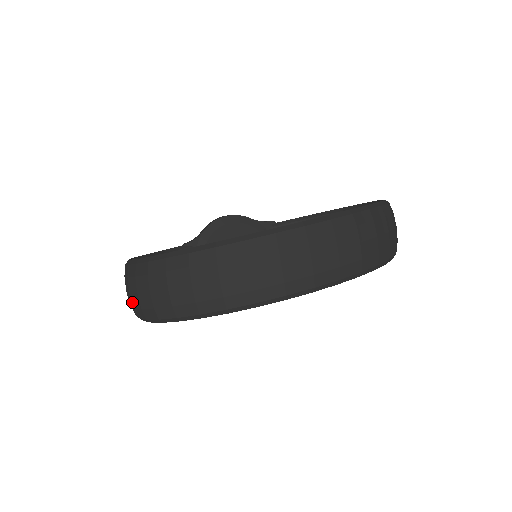
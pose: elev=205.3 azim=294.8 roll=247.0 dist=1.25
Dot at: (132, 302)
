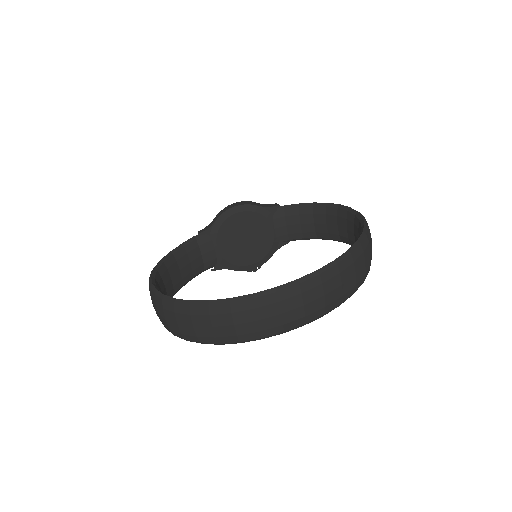
Dot at: (156, 312)
